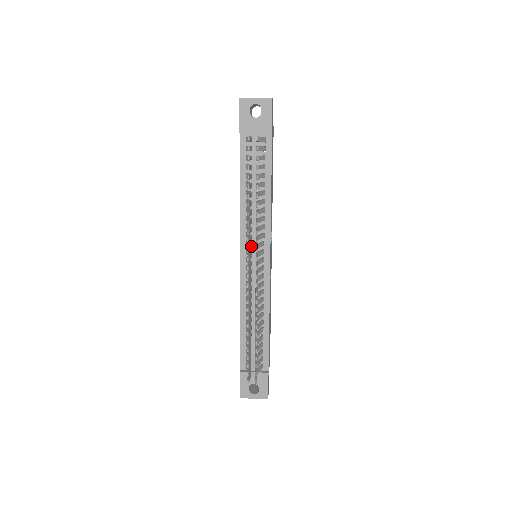
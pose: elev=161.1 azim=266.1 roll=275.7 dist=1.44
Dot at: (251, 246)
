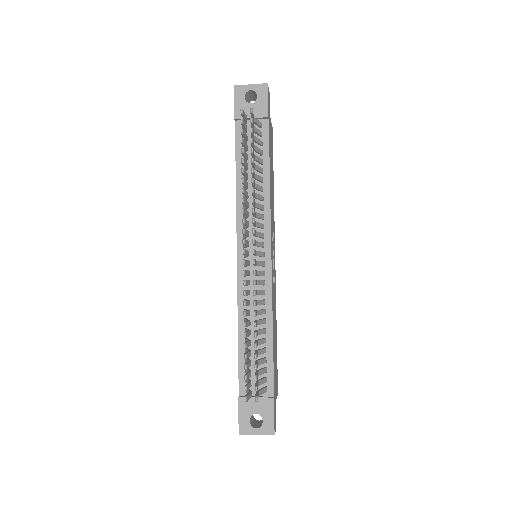
Dot at: (248, 232)
